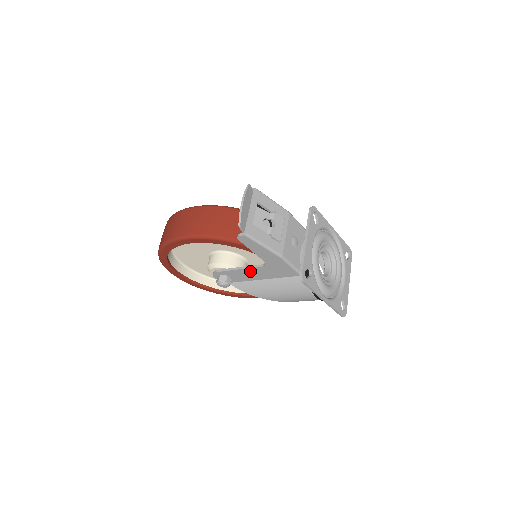
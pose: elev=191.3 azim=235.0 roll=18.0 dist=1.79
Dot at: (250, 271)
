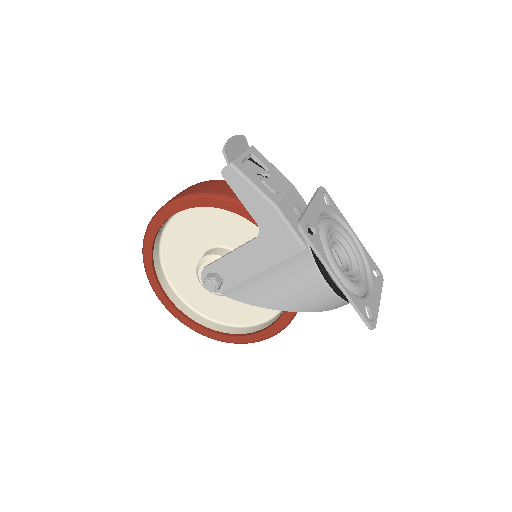
Dot at: (243, 254)
